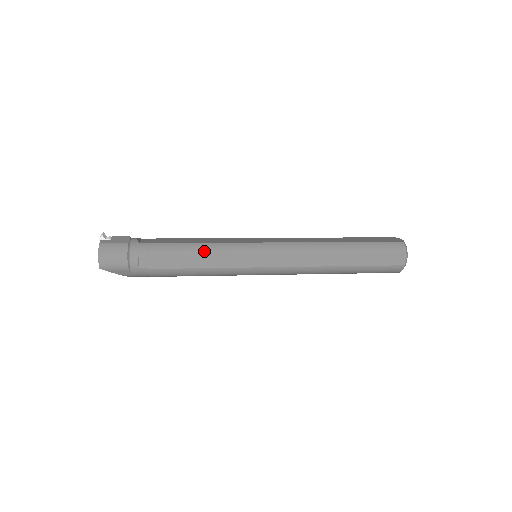
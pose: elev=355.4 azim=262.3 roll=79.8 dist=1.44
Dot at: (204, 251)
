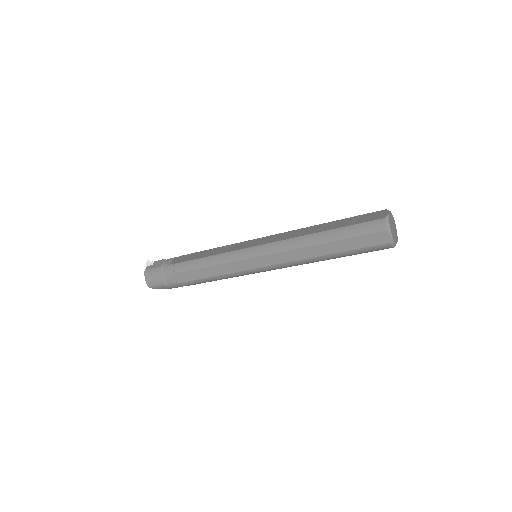
Dot at: (209, 264)
